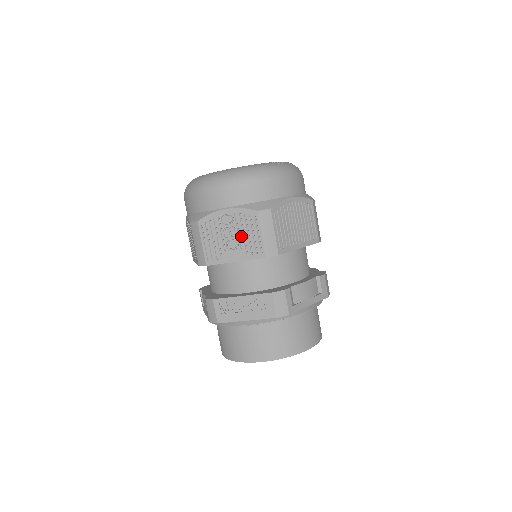
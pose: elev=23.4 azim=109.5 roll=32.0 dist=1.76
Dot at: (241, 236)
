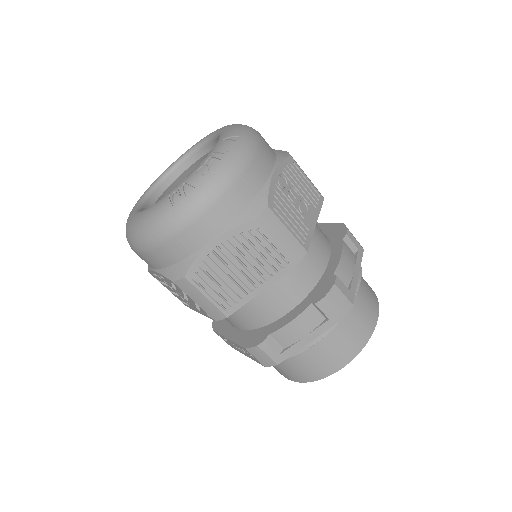
Dot at: (183, 296)
